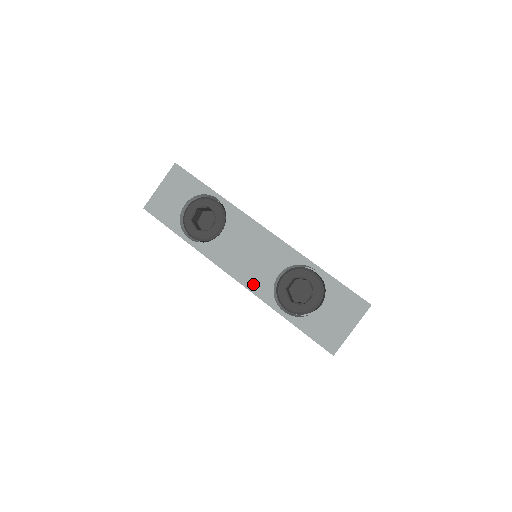
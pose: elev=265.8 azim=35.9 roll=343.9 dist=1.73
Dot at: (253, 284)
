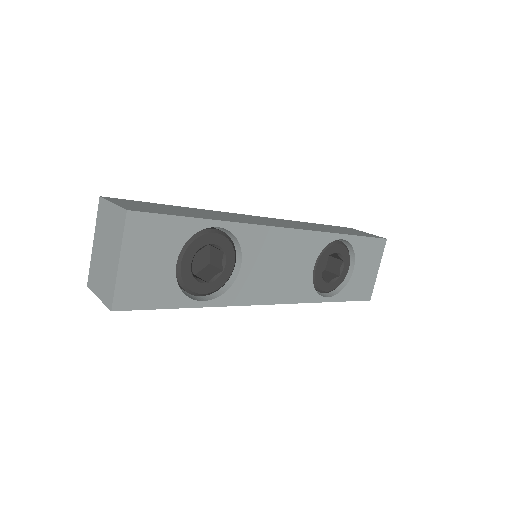
Dot at: (294, 295)
